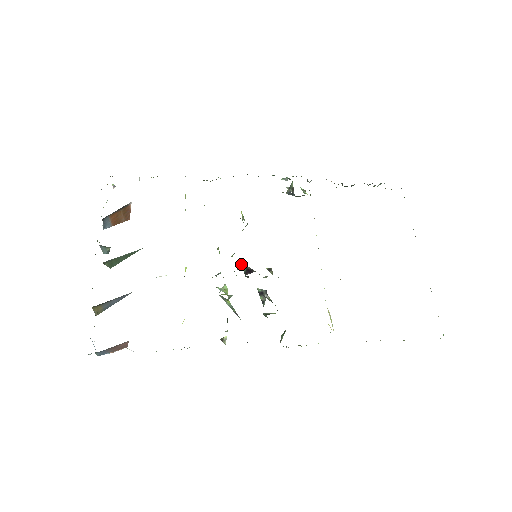
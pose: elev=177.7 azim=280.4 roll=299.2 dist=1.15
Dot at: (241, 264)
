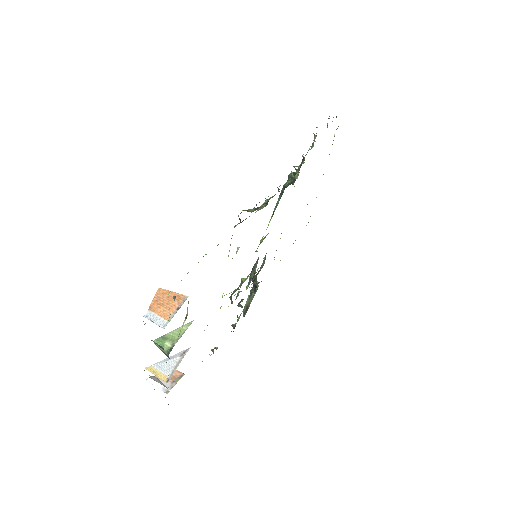
Dot at: (251, 275)
